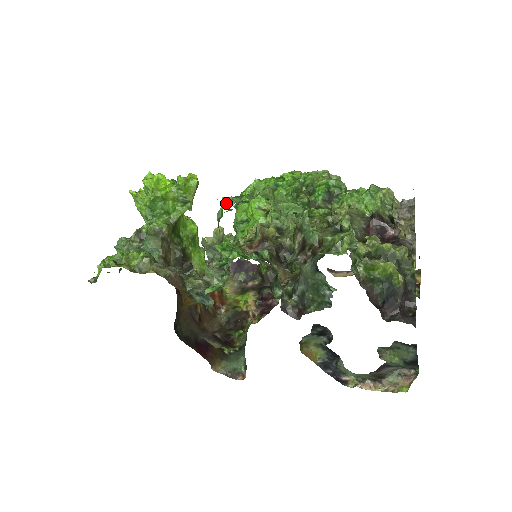
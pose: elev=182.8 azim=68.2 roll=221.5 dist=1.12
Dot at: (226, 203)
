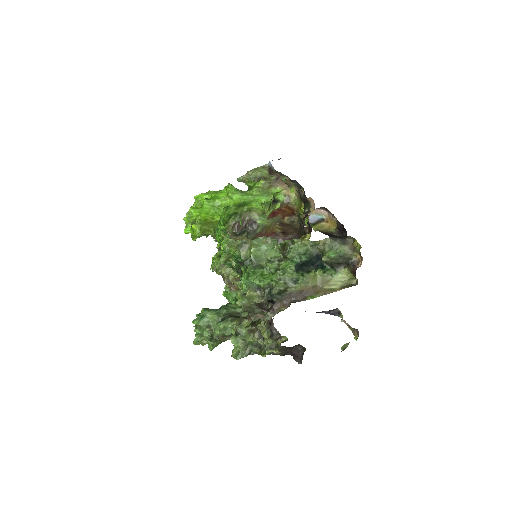
Dot at: occluded
